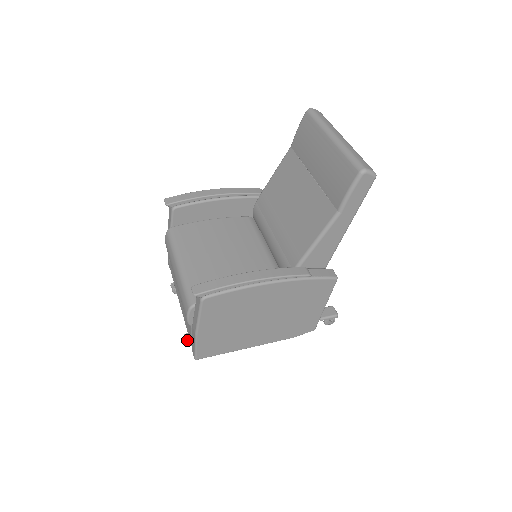
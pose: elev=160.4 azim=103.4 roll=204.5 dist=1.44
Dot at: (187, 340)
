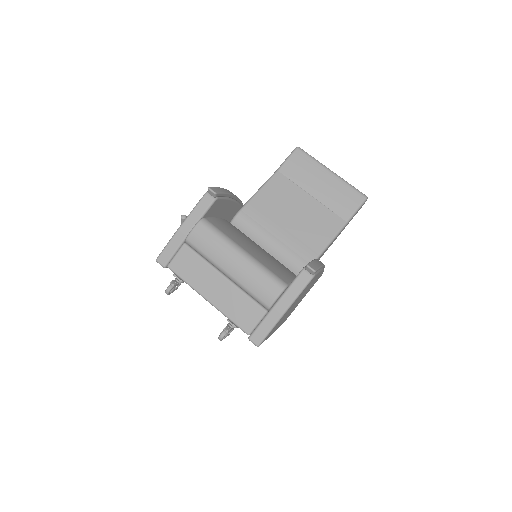
Dot at: (225, 334)
